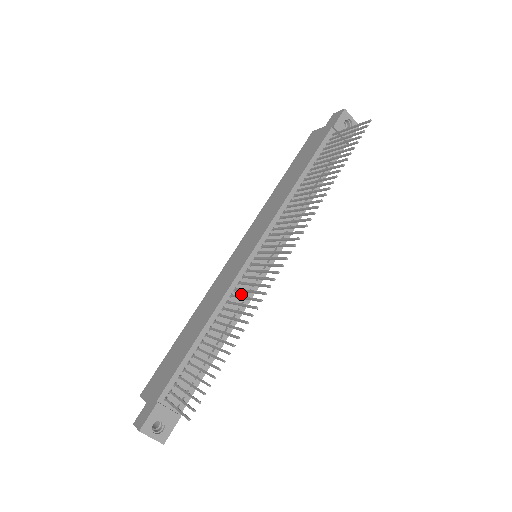
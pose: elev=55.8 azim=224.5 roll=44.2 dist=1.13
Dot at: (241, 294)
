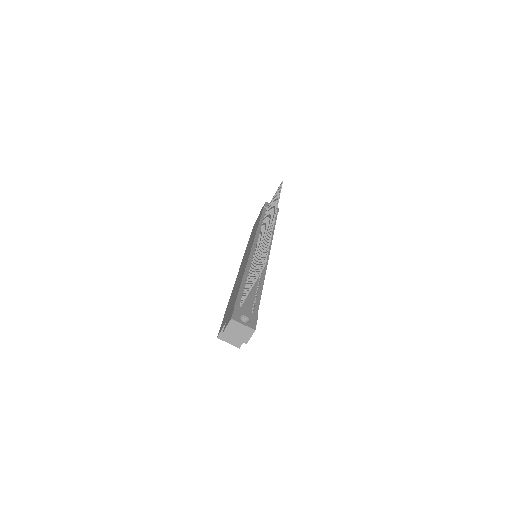
Dot at: occluded
